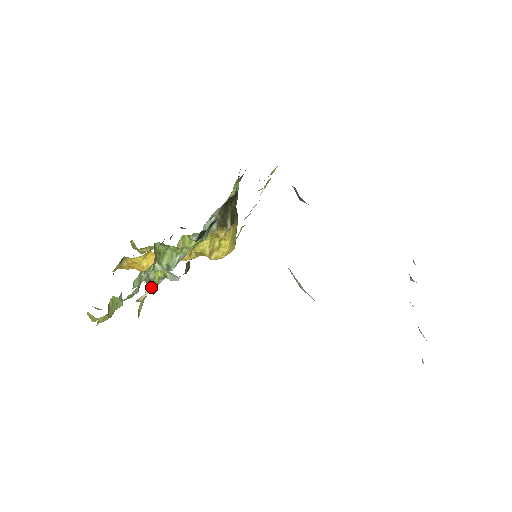
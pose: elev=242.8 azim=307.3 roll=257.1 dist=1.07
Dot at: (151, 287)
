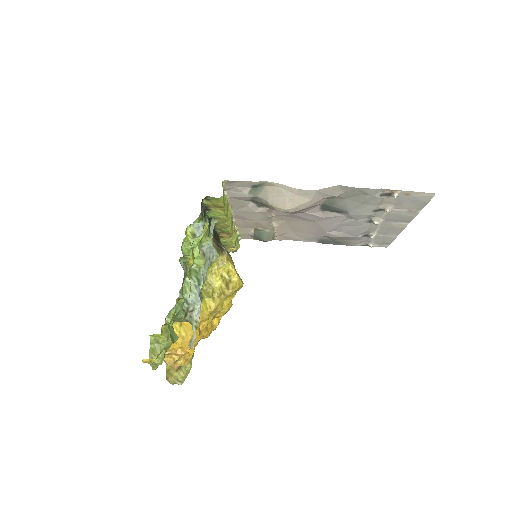
Dot at: (195, 323)
